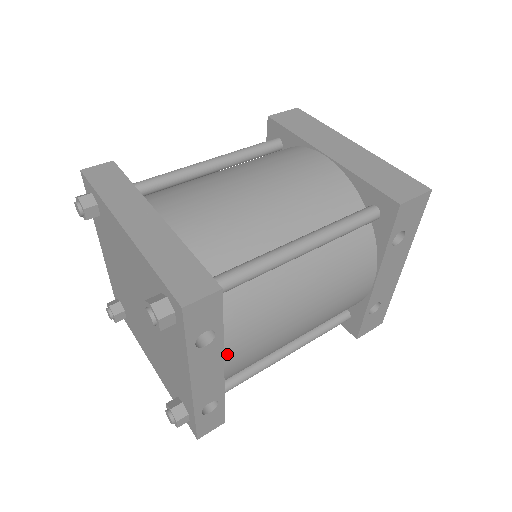
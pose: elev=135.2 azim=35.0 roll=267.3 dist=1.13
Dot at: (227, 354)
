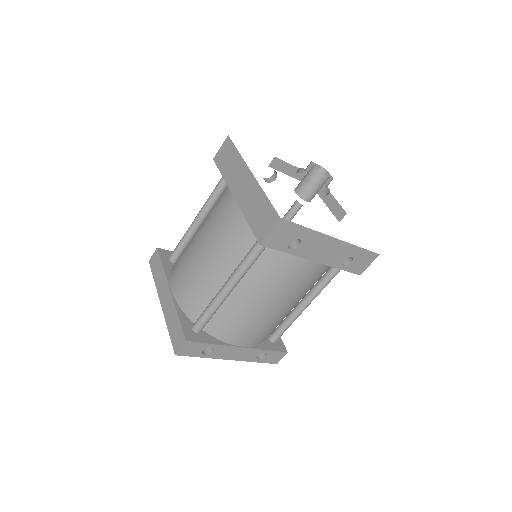
Dot at: (236, 343)
